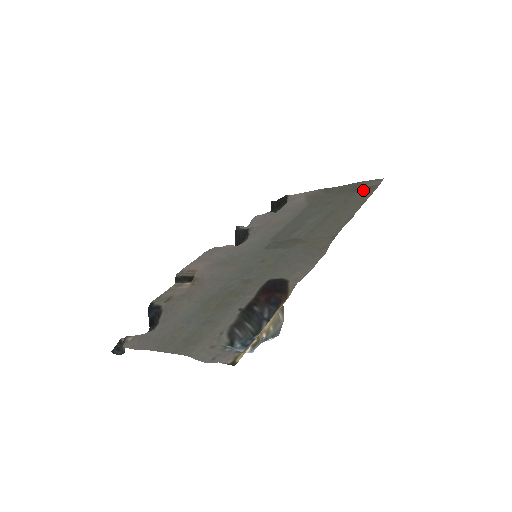
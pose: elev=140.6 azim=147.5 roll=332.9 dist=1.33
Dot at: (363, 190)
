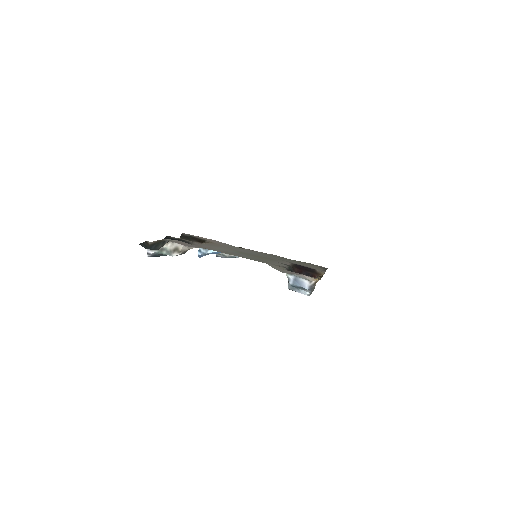
Dot at: occluded
